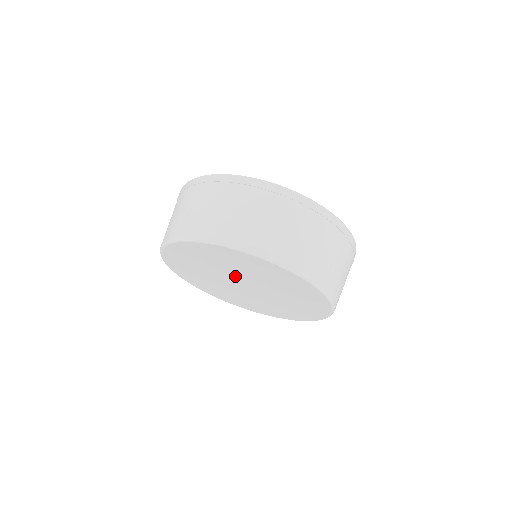
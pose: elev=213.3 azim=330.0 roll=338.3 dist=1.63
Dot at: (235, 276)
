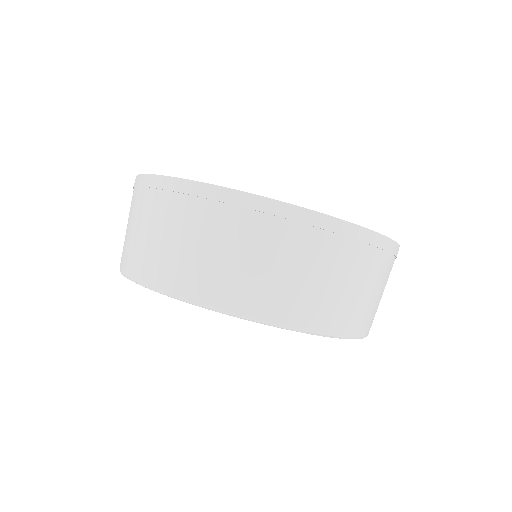
Dot at: occluded
